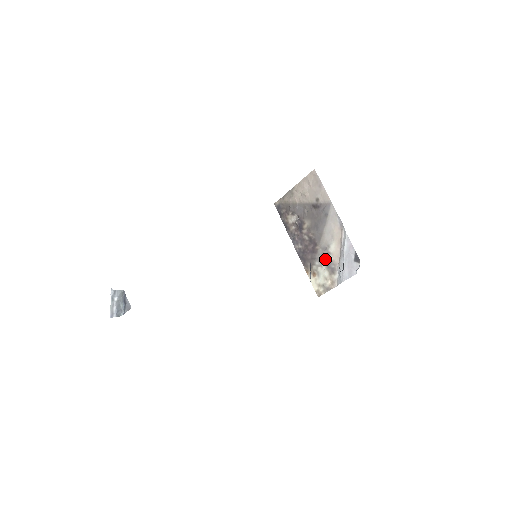
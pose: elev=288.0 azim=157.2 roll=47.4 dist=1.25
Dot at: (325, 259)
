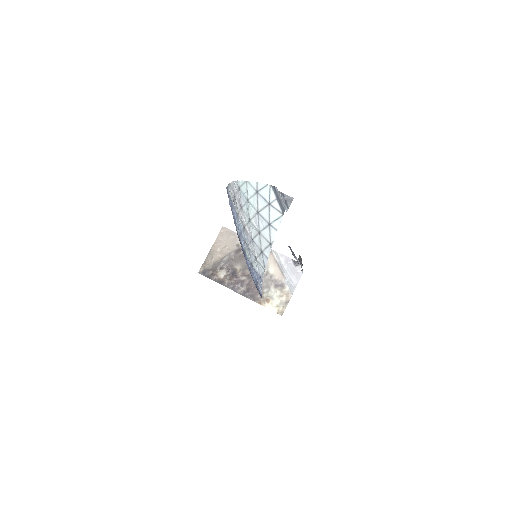
Dot at: (270, 282)
